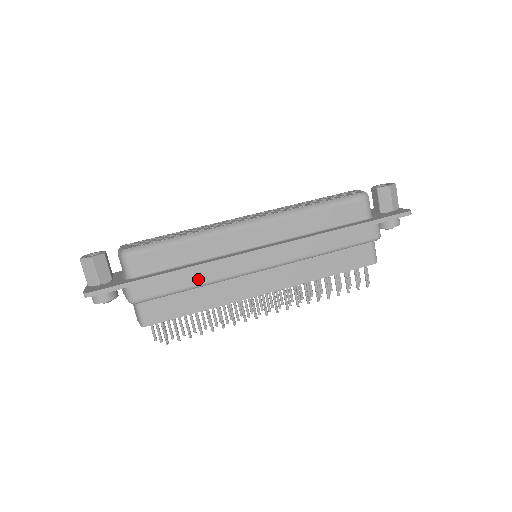
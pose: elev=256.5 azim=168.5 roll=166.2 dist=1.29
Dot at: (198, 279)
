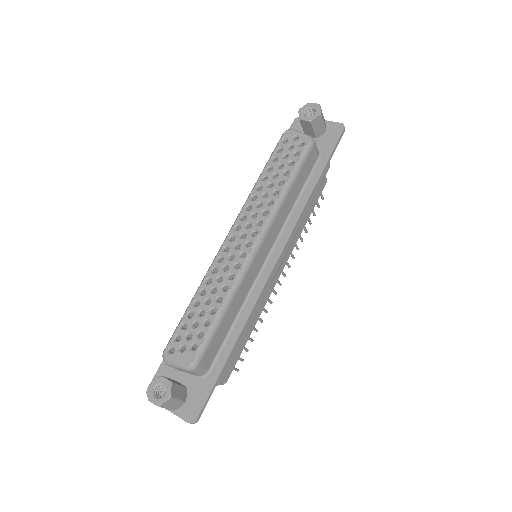
Dot at: (249, 323)
